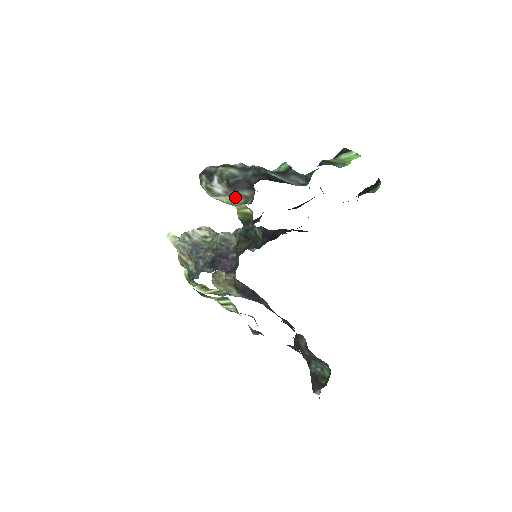
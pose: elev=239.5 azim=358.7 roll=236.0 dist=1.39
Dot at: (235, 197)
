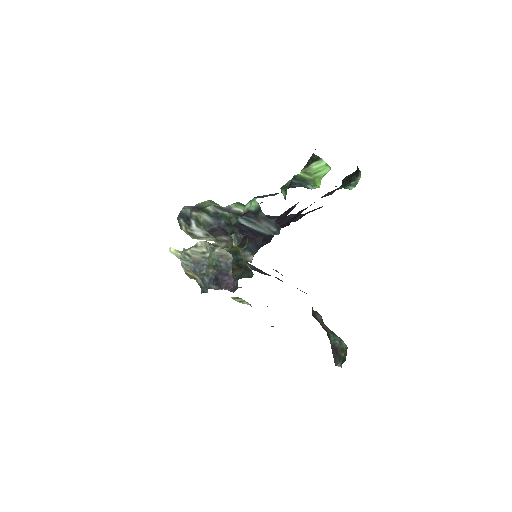
Dot at: (216, 240)
